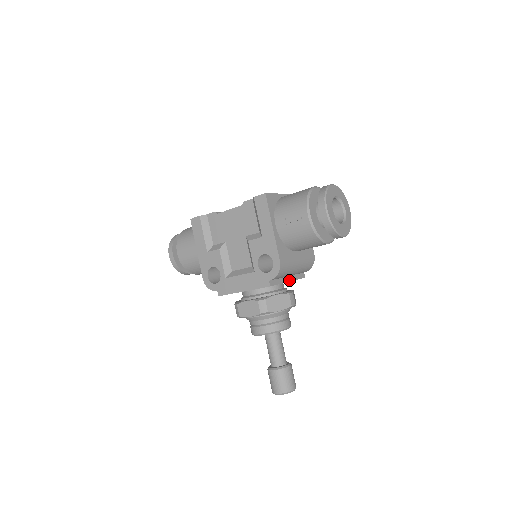
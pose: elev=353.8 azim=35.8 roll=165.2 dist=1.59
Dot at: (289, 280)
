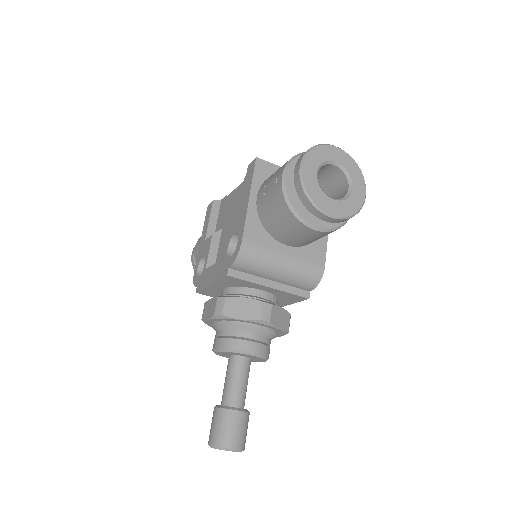
Dot at: (272, 286)
